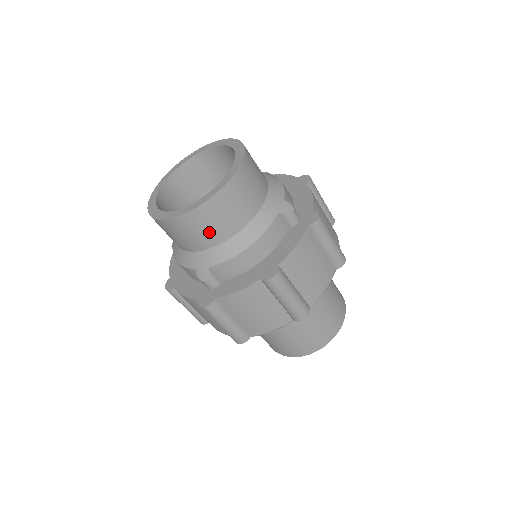
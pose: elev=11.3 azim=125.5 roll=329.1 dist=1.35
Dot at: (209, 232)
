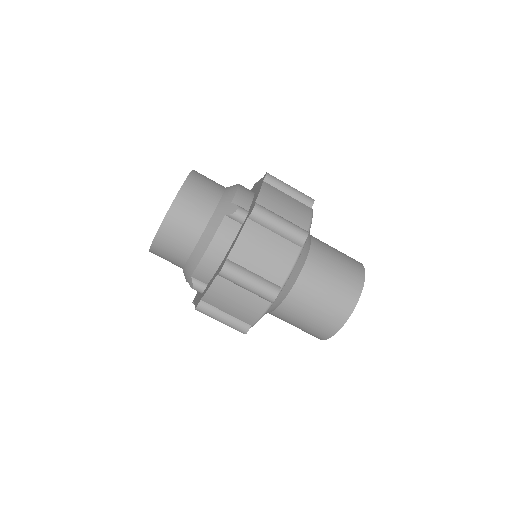
Dot at: (177, 249)
